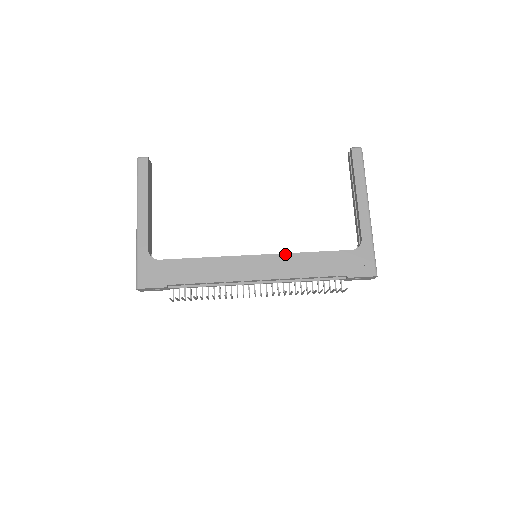
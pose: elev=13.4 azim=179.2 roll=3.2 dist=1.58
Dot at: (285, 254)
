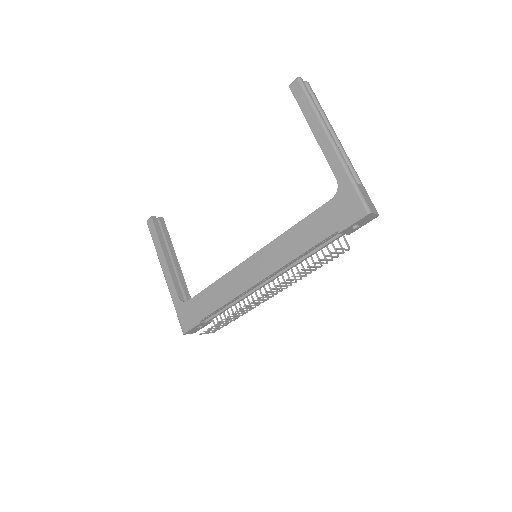
Dot at: (273, 242)
